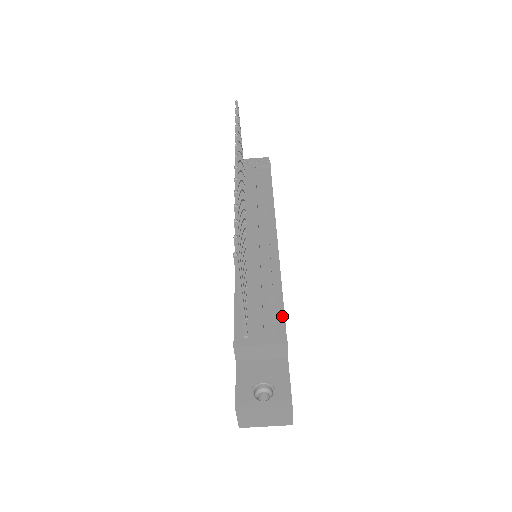
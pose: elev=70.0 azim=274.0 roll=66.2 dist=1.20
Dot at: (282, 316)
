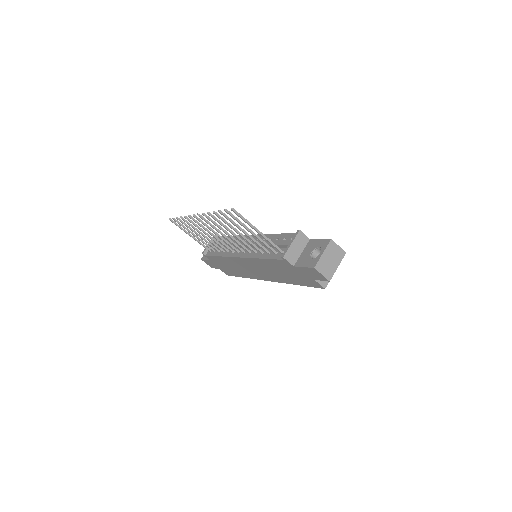
Dot at: (288, 234)
